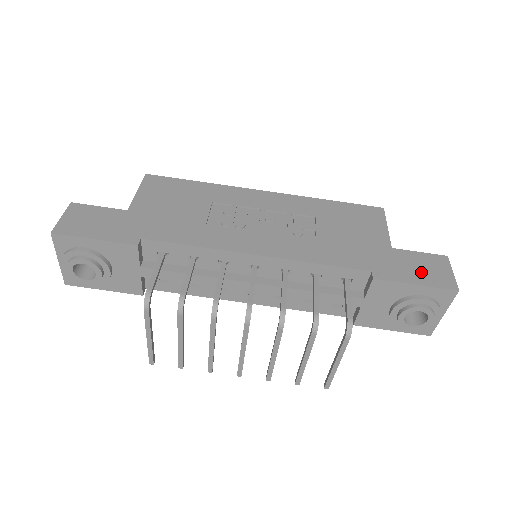
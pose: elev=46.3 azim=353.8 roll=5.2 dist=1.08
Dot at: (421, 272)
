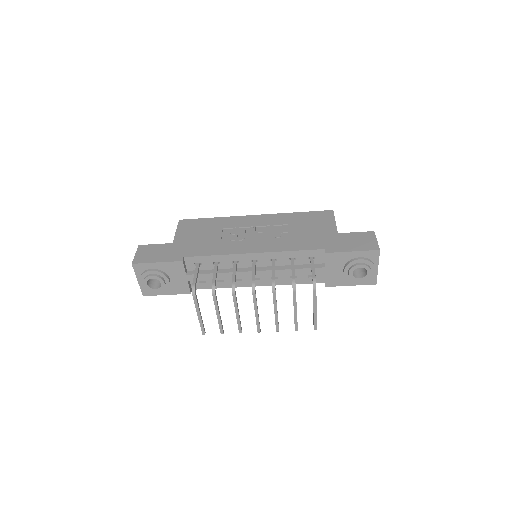
Dot at: (356, 244)
